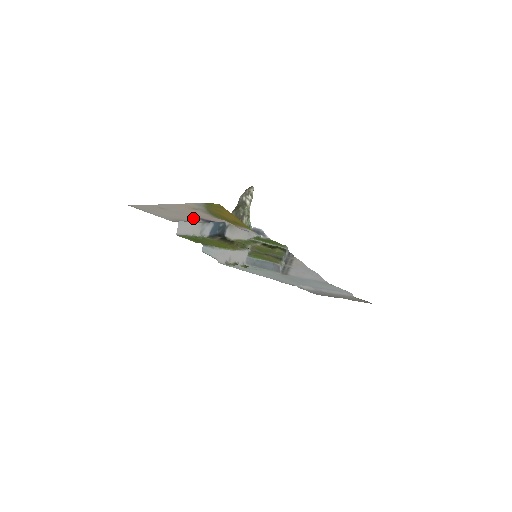
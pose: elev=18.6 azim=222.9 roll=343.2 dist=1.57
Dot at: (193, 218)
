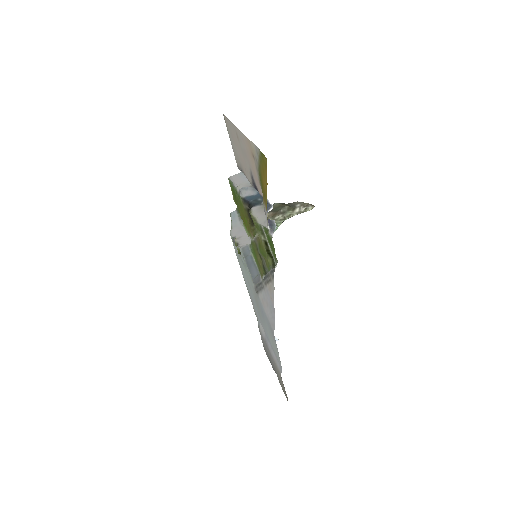
Dot at: (249, 171)
